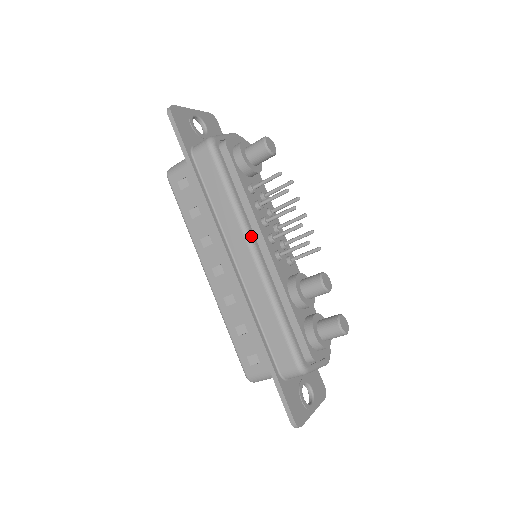
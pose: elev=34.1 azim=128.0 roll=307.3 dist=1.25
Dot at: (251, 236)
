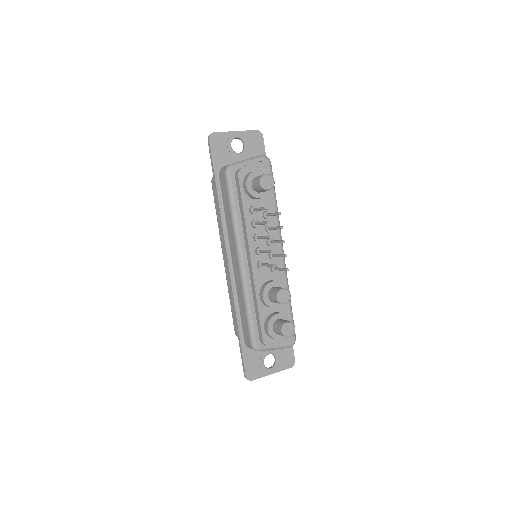
Dot at: (241, 247)
